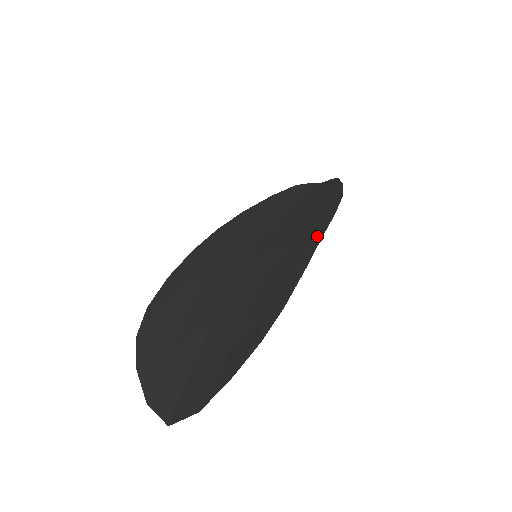
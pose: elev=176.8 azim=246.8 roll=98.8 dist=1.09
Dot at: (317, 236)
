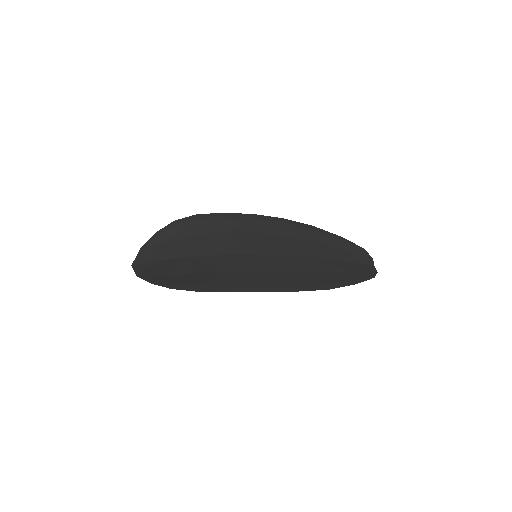
Dot at: (264, 288)
